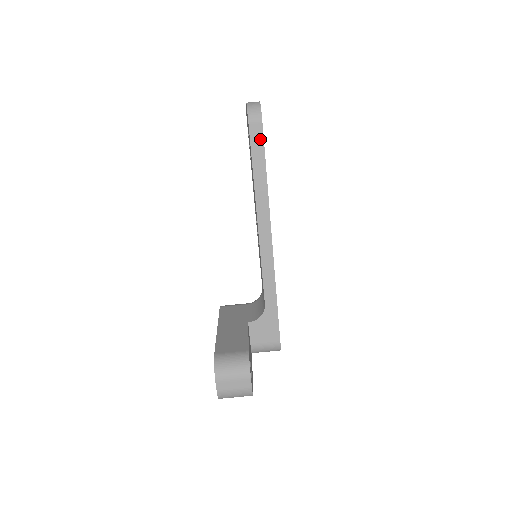
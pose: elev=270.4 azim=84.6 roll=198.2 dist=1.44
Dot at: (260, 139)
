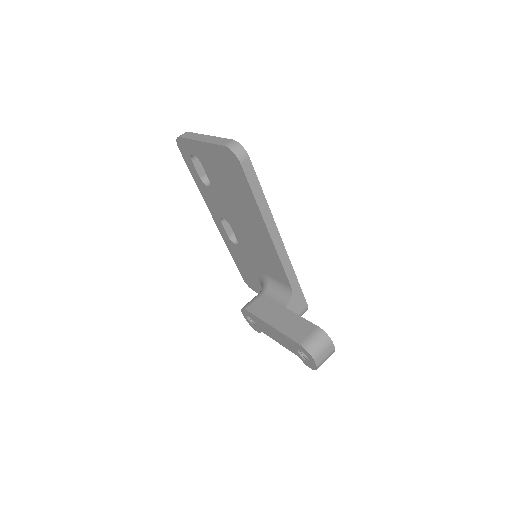
Dot at: (252, 171)
